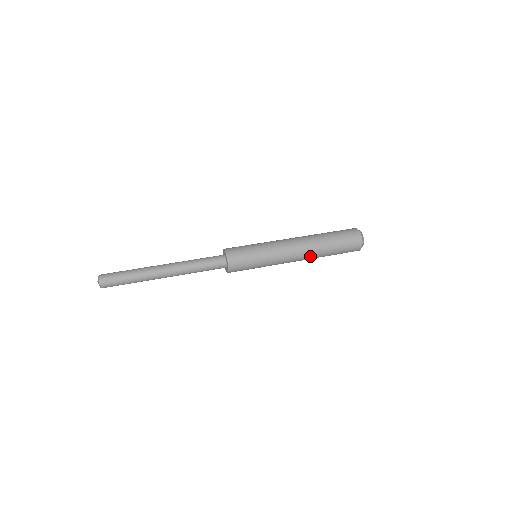
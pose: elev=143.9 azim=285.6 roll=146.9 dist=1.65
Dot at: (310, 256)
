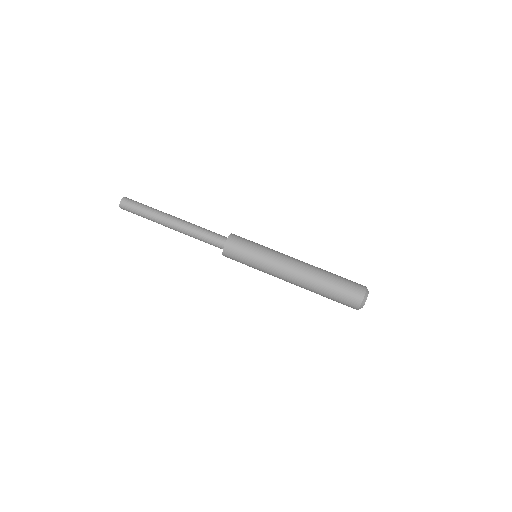
Dot at: (302, 286)
